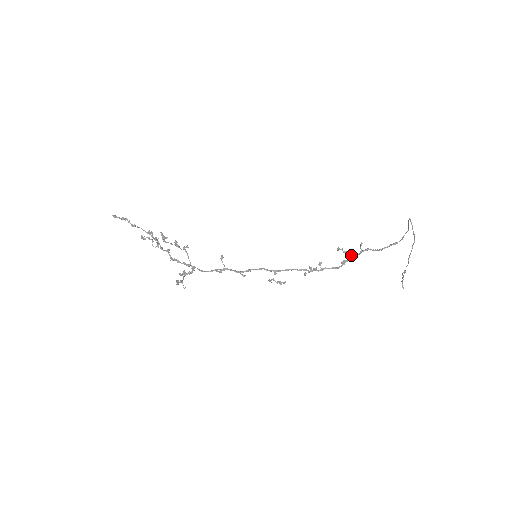
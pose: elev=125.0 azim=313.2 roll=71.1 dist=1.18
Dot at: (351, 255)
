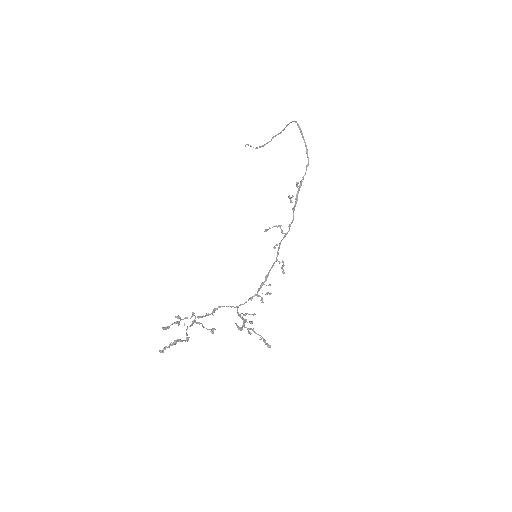
Dot at: (297, 199)
